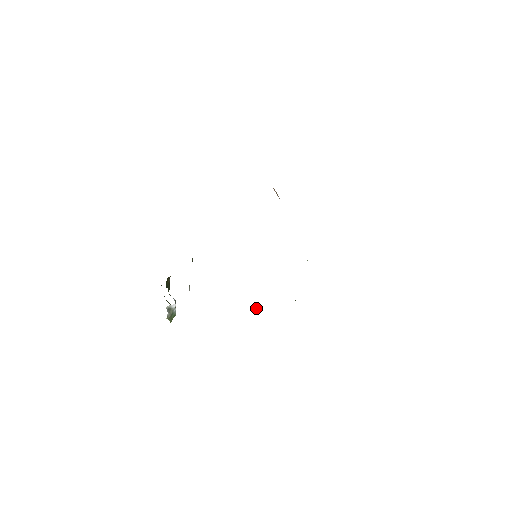
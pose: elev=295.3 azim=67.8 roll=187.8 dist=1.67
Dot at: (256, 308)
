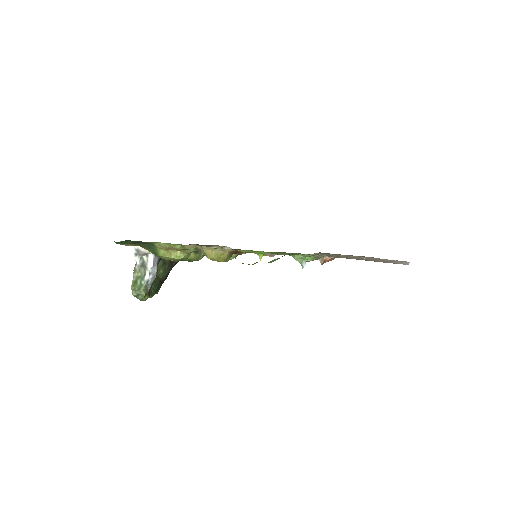
Dot at: (211, 251)
